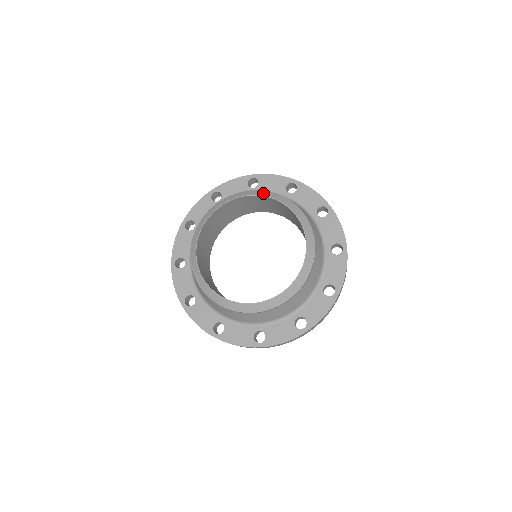
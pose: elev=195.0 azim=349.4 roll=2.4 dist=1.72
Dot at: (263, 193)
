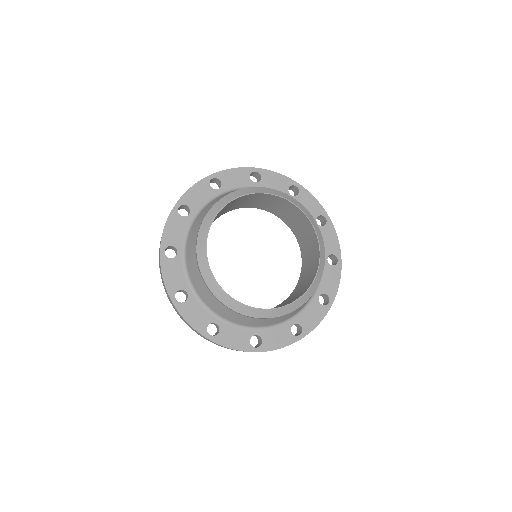
Dot at: (221, 204)
